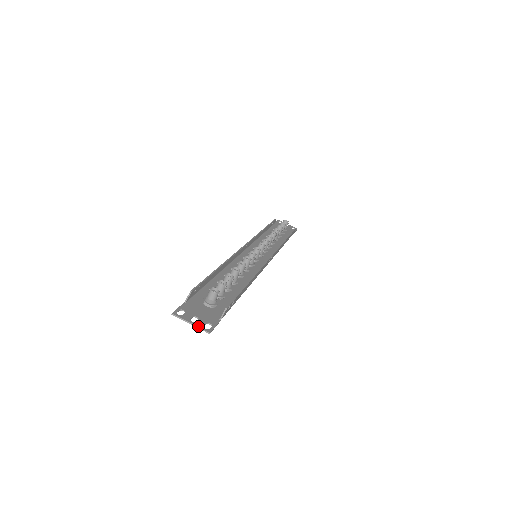
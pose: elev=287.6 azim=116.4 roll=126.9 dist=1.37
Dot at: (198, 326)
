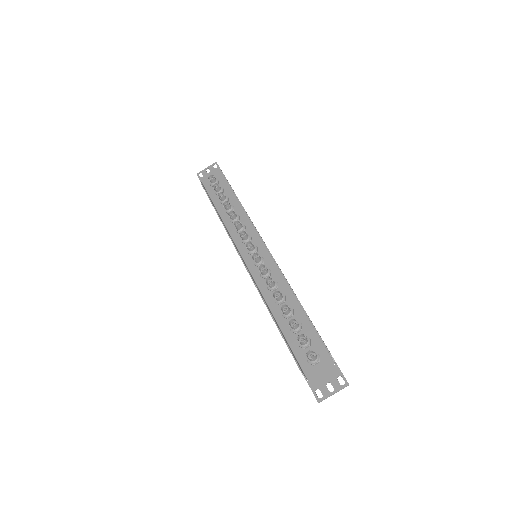
Dot at: (339, 390)
